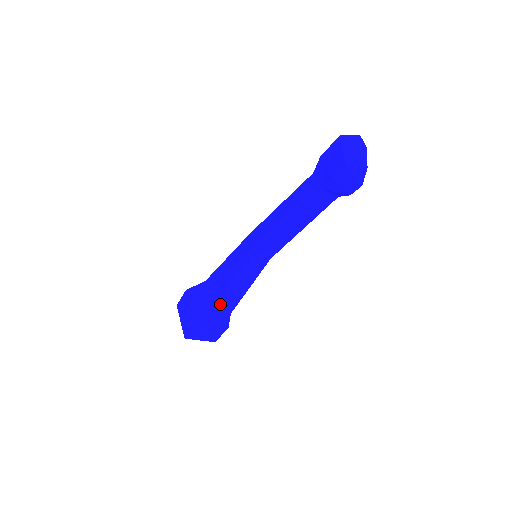
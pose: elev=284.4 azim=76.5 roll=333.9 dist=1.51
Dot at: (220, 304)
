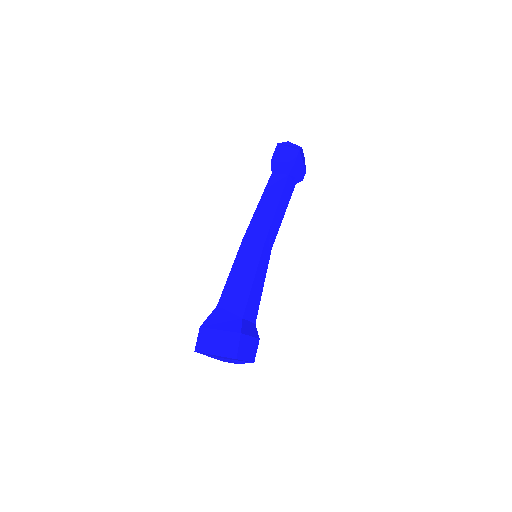
Dot at: (249, 311)
